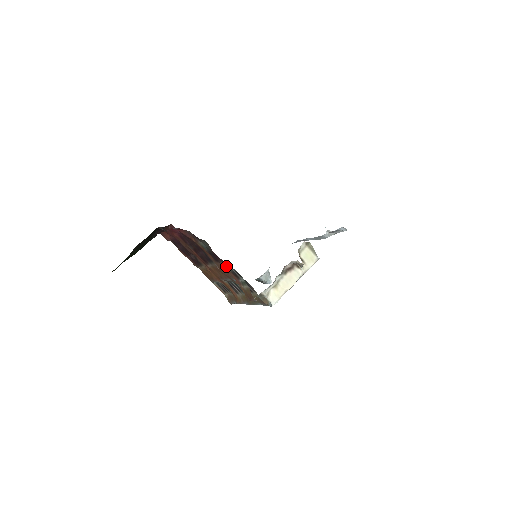
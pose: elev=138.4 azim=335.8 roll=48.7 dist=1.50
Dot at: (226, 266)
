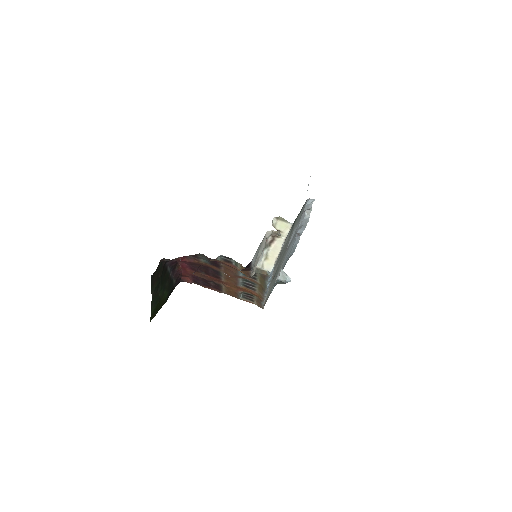
Dot at: (226, 265)
